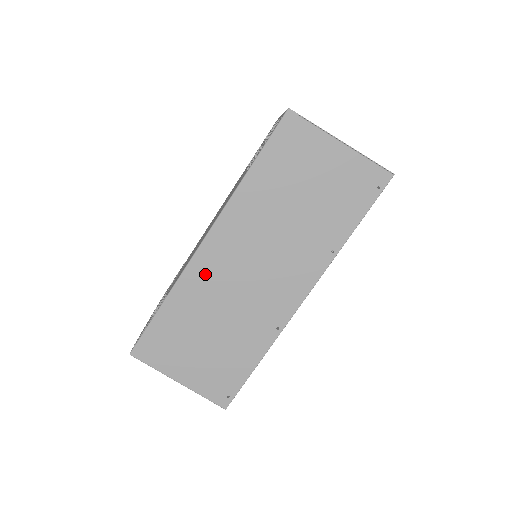
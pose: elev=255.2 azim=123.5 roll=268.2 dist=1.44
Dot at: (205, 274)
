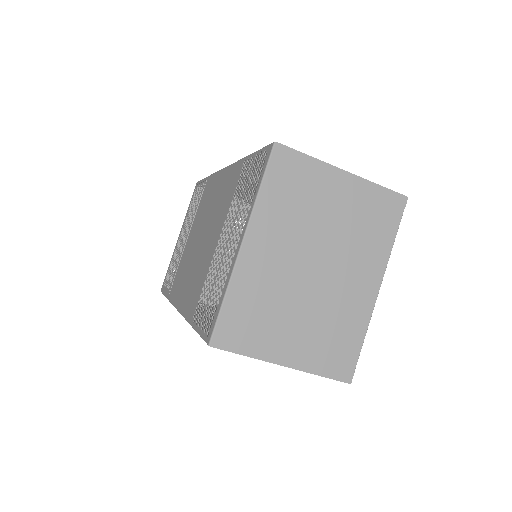
Dot at: occluded
